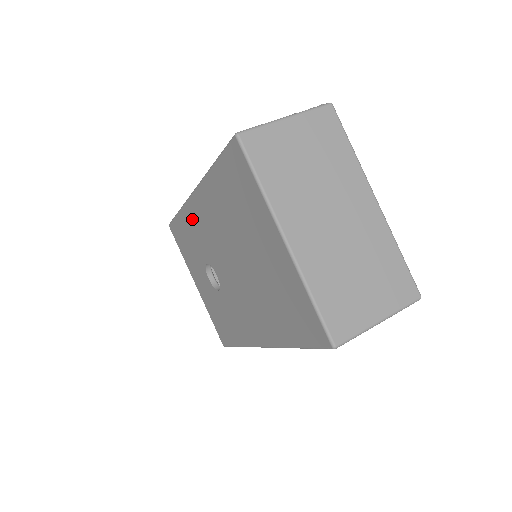
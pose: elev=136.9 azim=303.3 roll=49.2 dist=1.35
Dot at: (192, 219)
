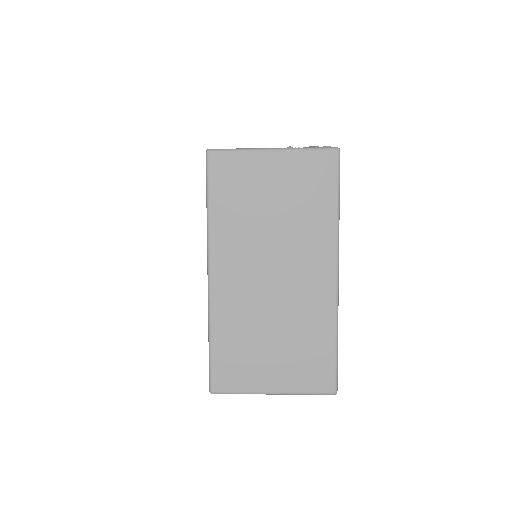
Dot at: occluded
